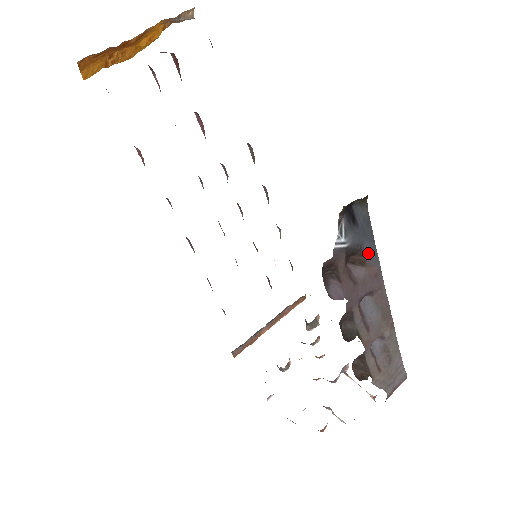
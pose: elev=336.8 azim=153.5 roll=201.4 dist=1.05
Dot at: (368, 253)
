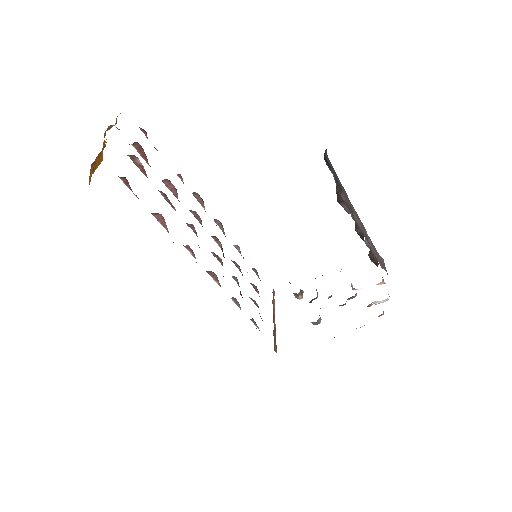
Dot at: (340, 184)
